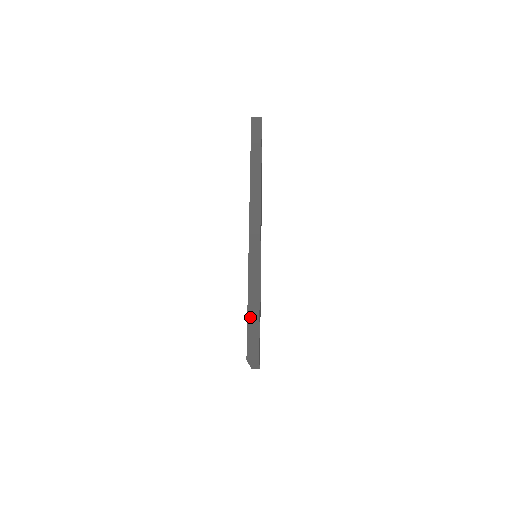
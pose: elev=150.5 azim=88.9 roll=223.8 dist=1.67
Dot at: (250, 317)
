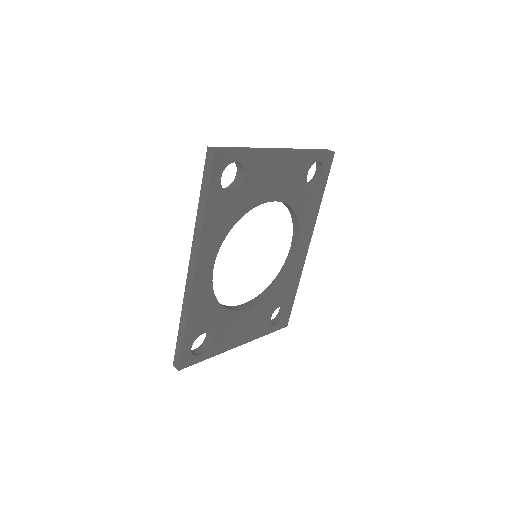
Dot at: (179, 339)
